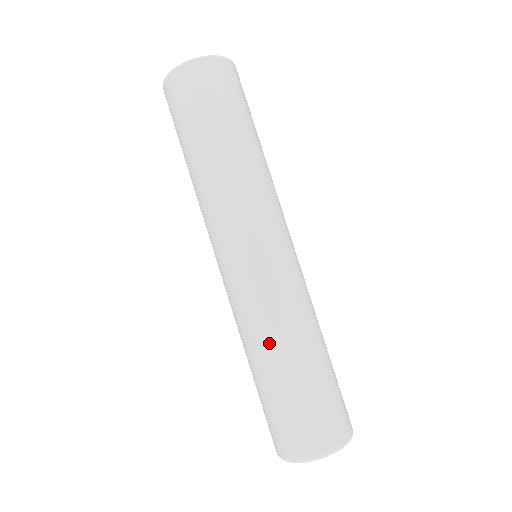
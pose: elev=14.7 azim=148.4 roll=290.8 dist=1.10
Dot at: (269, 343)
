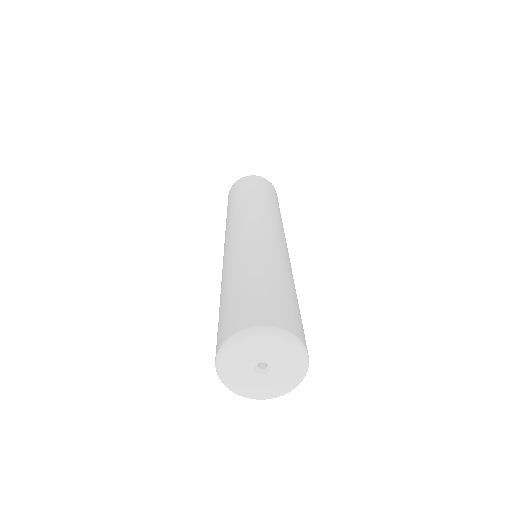
Dot at: (275, 263)
